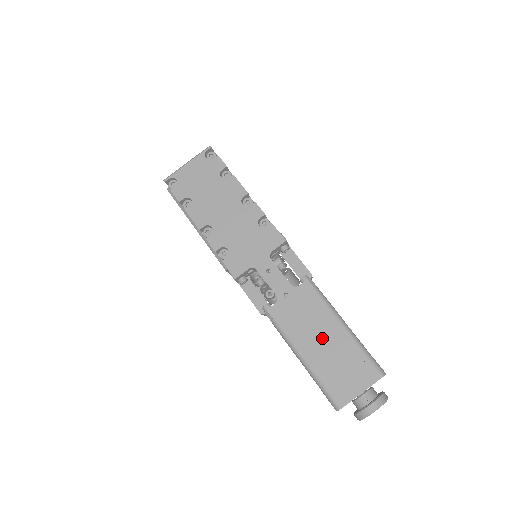
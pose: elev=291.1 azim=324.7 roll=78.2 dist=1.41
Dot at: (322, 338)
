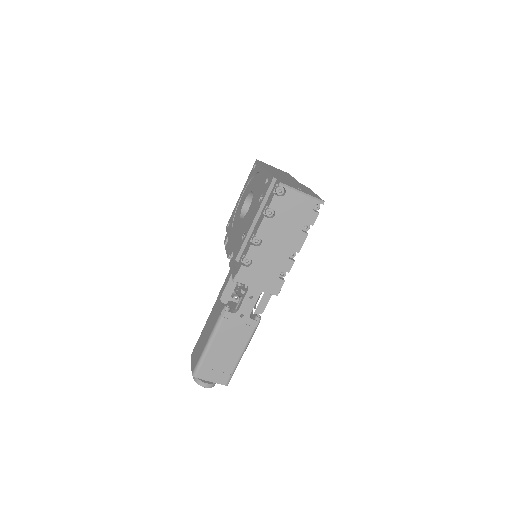
Dot at: (228, 348)
